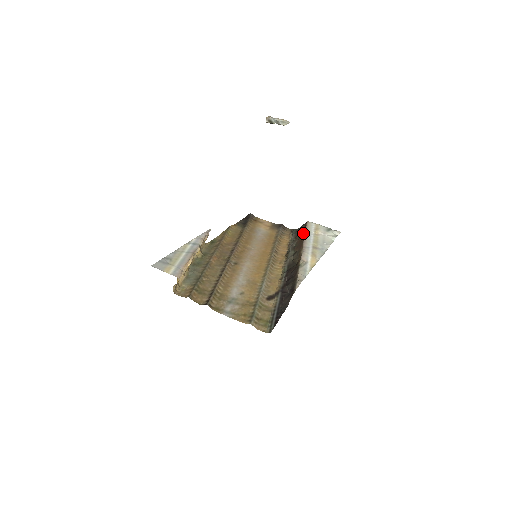
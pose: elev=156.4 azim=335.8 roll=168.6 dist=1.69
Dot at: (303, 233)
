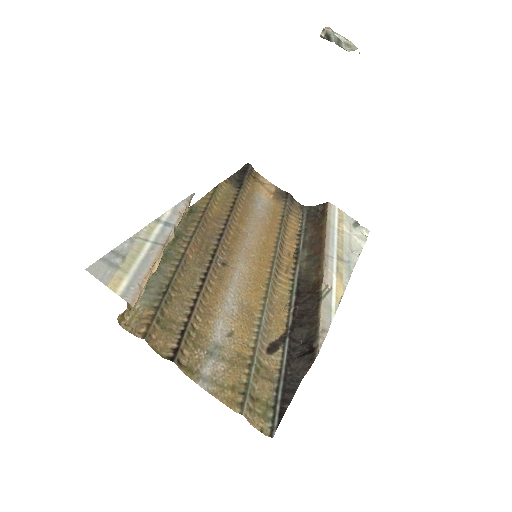
Dot at: (322, 223)
